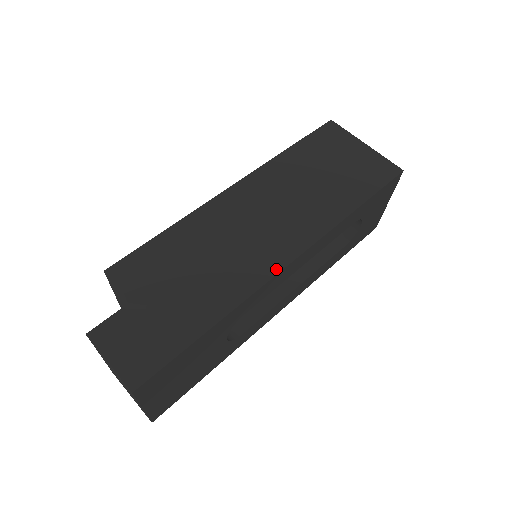
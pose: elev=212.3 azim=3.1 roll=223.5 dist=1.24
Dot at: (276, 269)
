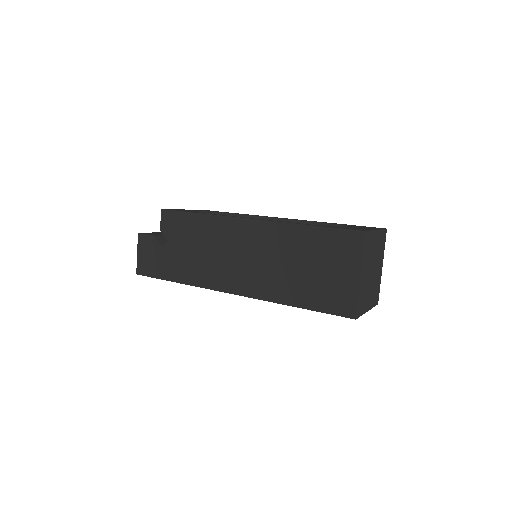
Dot at: (222, 289)
